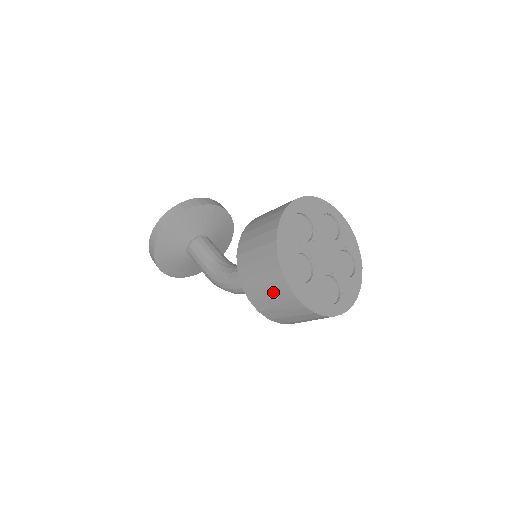
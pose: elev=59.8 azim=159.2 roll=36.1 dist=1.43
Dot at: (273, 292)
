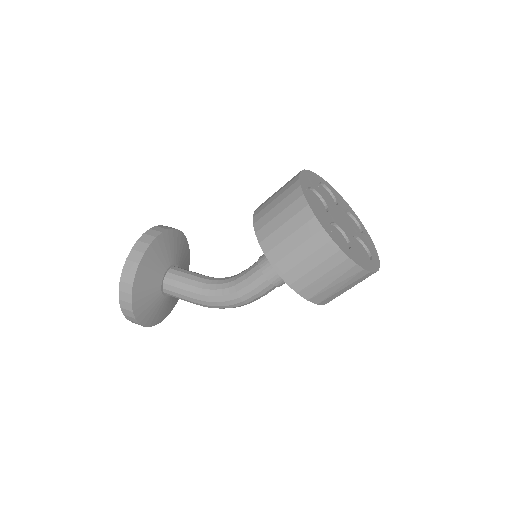
Dot at: (327, 270)
